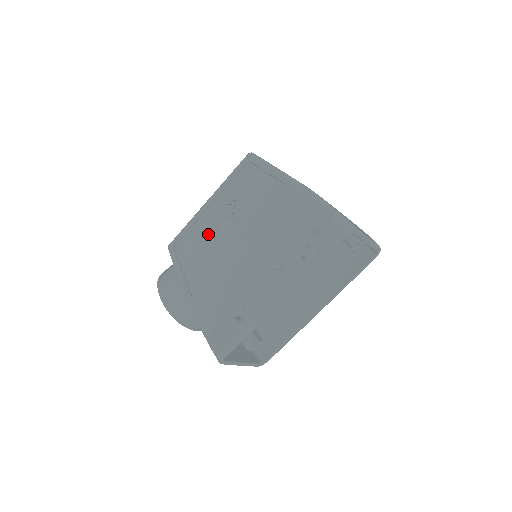
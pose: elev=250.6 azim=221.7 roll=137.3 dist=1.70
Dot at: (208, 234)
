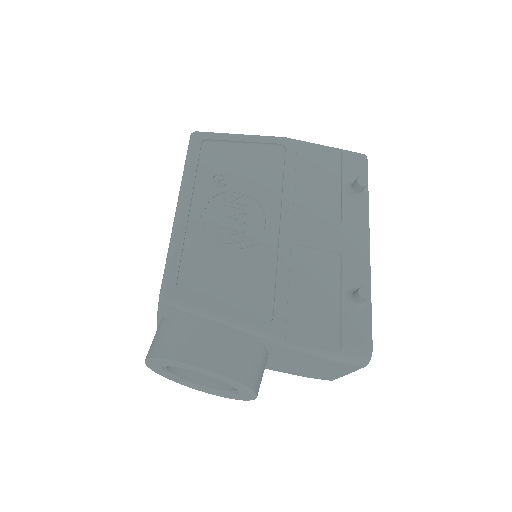
Dot at: (221, 240)
